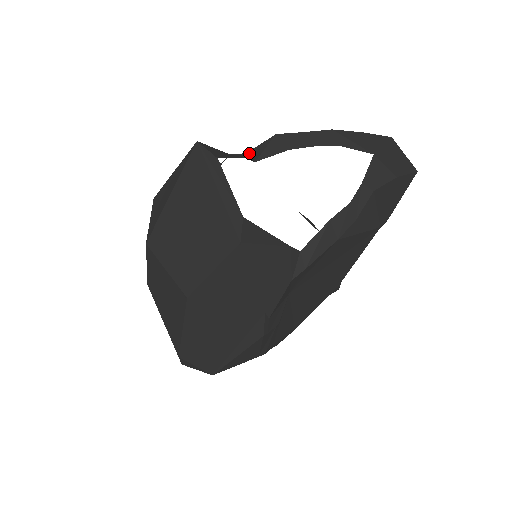
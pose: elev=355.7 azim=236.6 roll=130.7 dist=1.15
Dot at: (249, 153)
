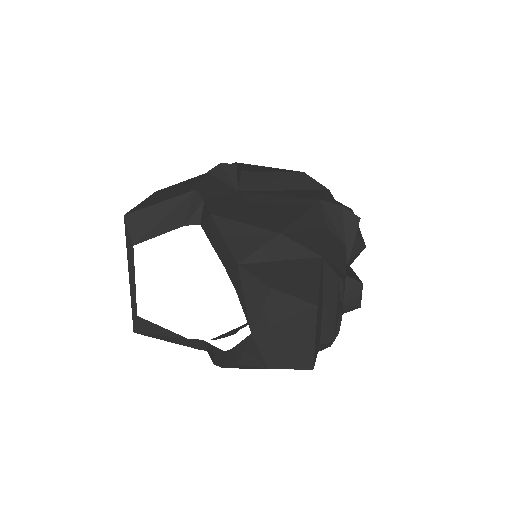
Dot at: (203, 204)
